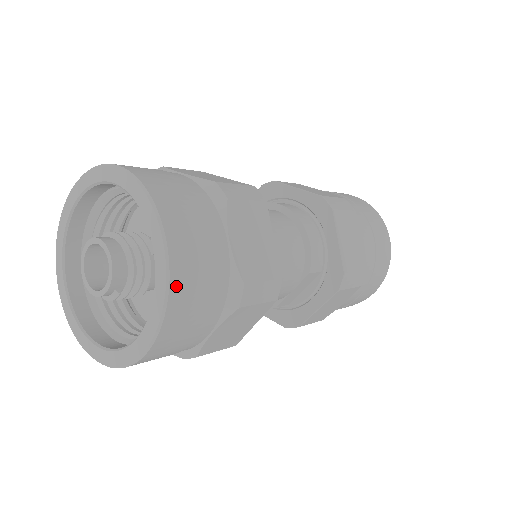
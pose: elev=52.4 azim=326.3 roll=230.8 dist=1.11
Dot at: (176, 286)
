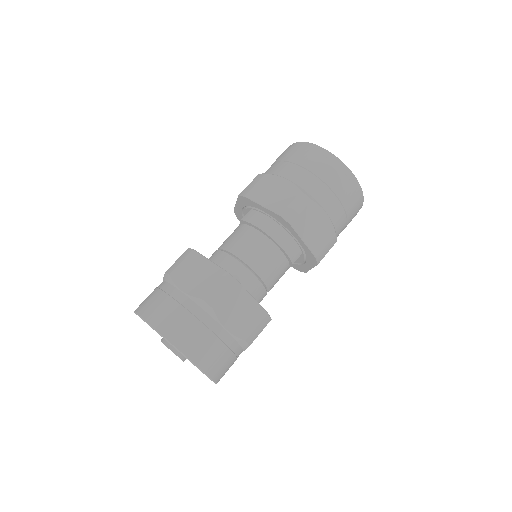
Dot at: (211, 372)
